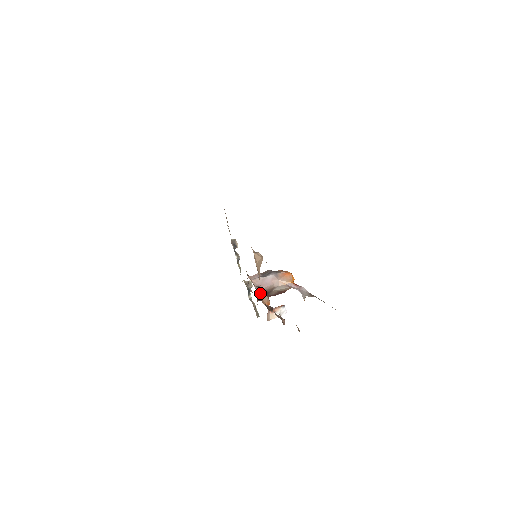
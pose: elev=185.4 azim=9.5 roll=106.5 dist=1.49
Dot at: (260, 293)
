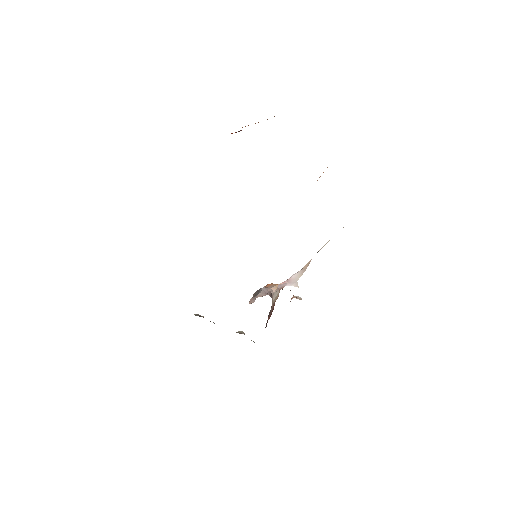
Dot at: occluded
